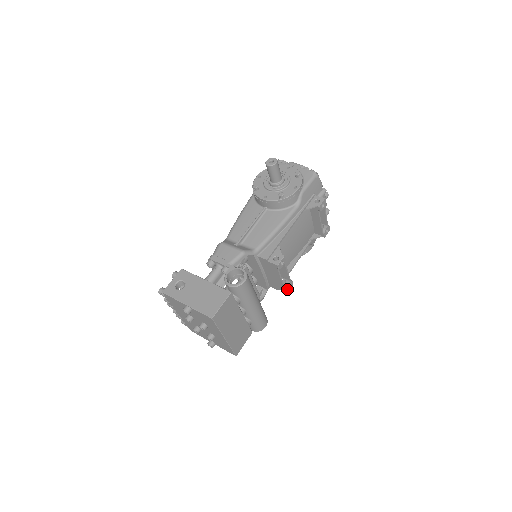
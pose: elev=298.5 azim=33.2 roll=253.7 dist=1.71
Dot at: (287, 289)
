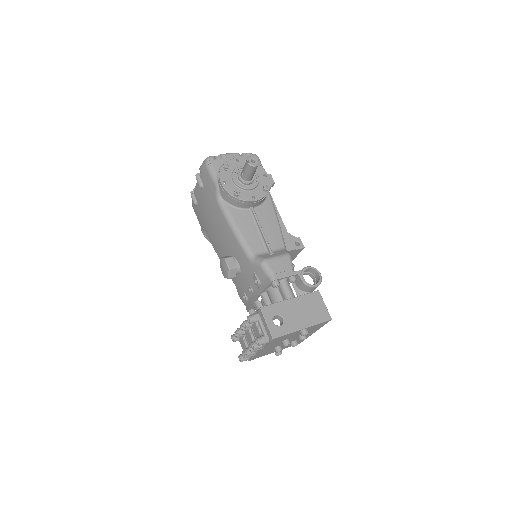
Dot at: occluded
